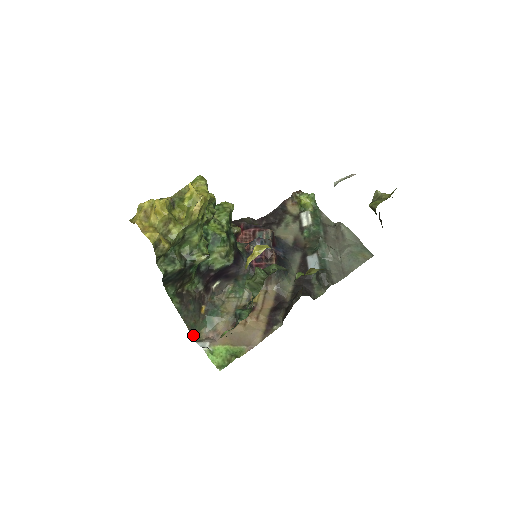
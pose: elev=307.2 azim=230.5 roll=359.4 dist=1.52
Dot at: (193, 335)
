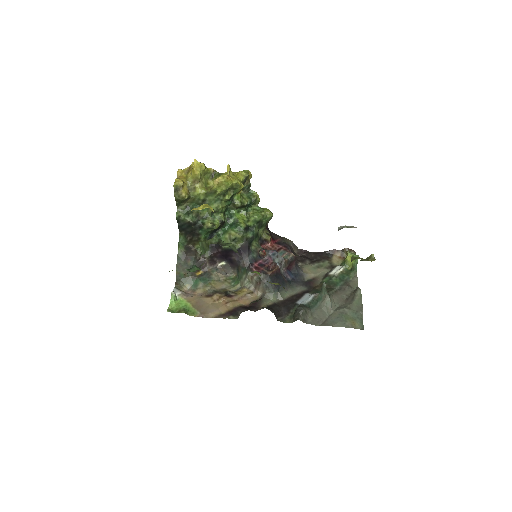
Dot at: (178, 282)
